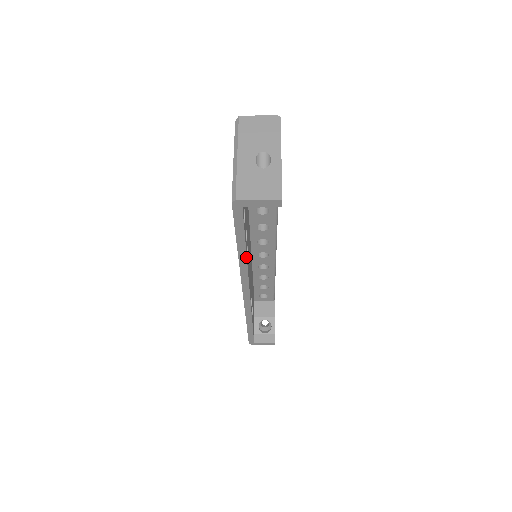
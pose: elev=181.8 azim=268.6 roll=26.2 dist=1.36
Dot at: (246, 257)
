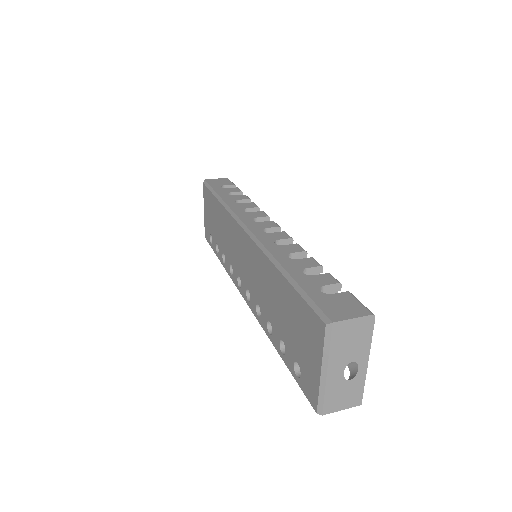
Dot at: occluded
